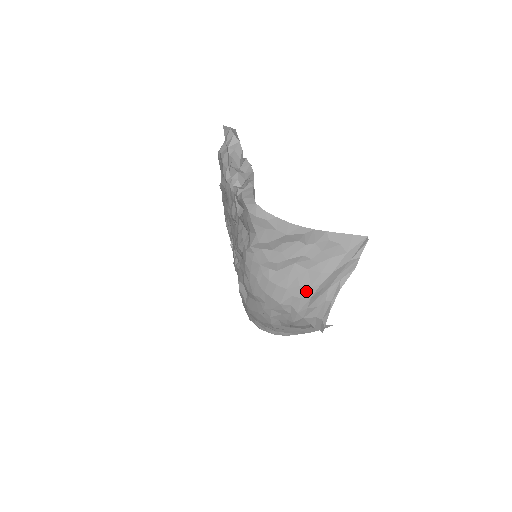
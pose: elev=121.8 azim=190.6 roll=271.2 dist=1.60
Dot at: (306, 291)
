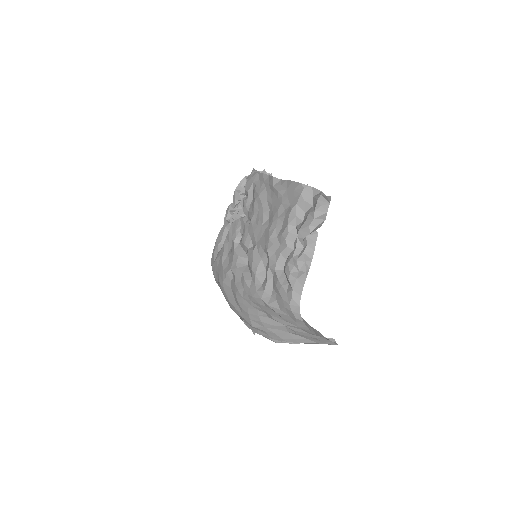
Dot at: (275, 337)
